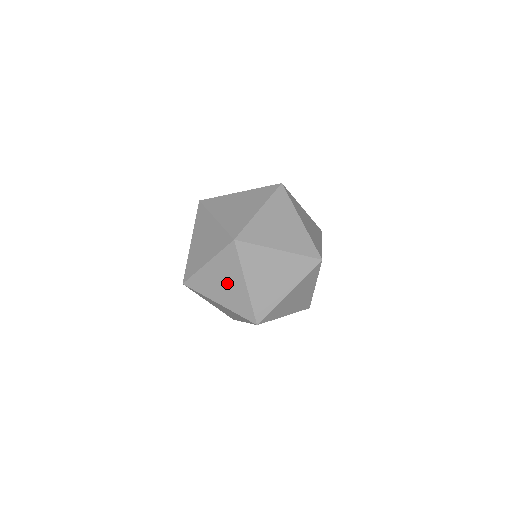
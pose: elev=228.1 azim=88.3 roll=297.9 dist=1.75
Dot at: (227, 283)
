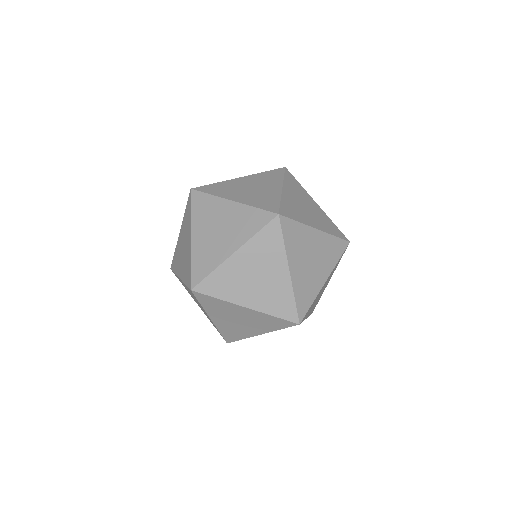
Dot at: occluded
